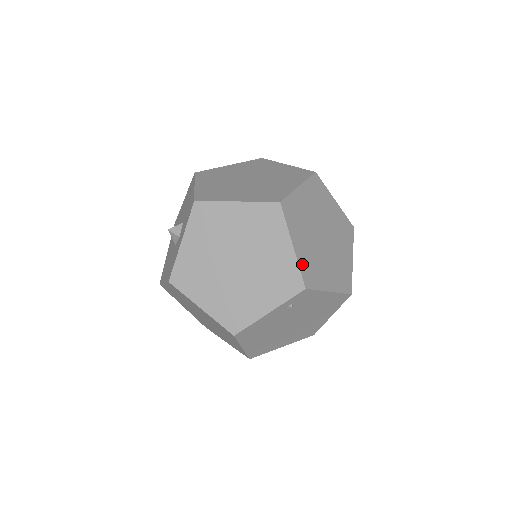
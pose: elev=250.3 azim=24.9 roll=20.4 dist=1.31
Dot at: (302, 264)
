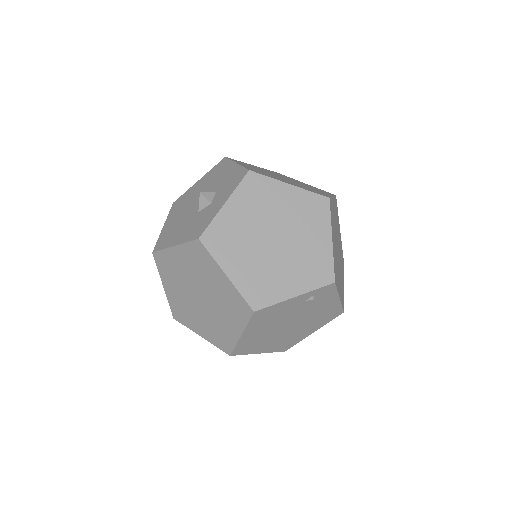
Dot at: (334, 260)
